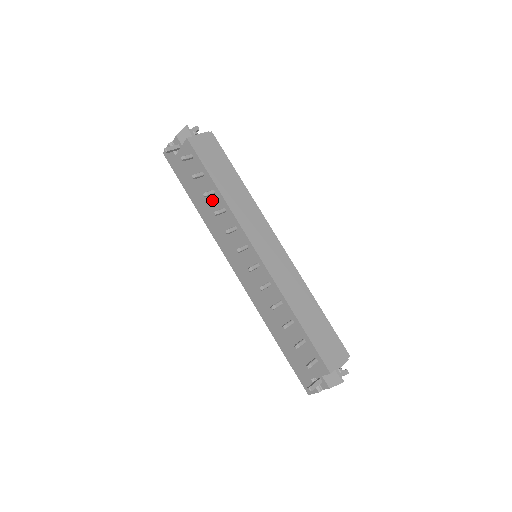
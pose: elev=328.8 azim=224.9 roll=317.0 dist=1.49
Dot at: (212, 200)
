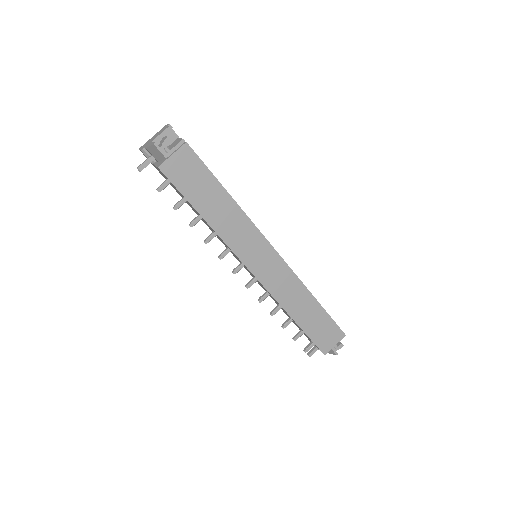
Dot at: occluded
